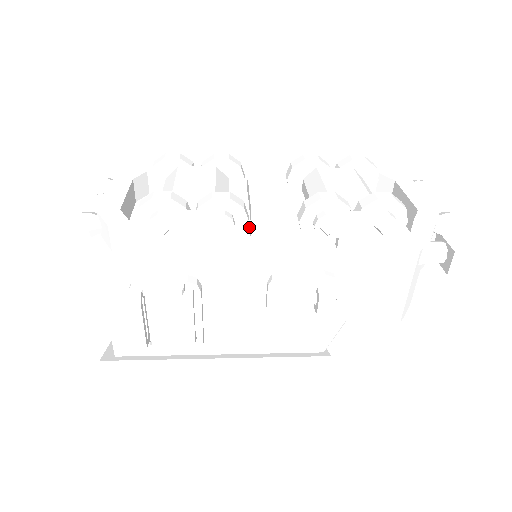
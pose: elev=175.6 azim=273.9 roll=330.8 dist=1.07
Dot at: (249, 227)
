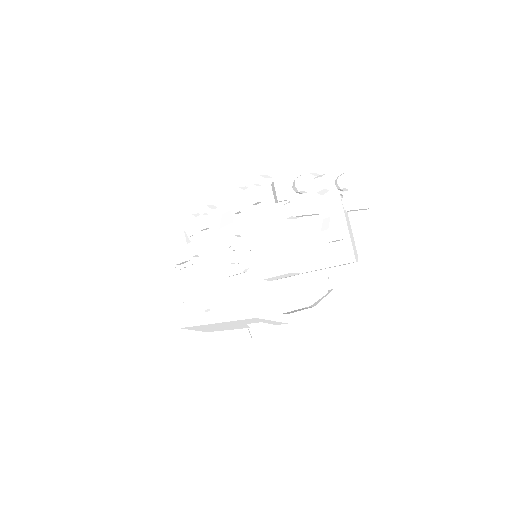
Dot at: occluded
